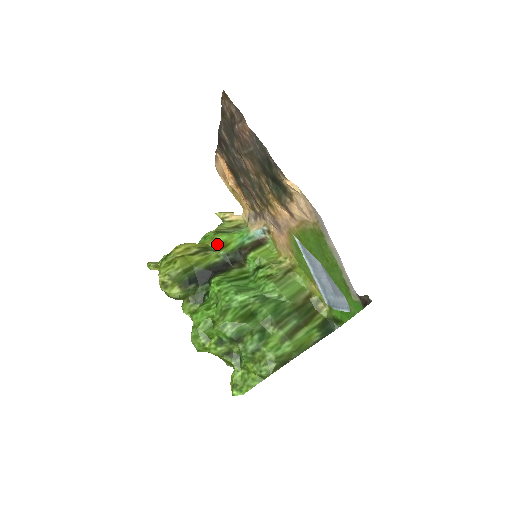
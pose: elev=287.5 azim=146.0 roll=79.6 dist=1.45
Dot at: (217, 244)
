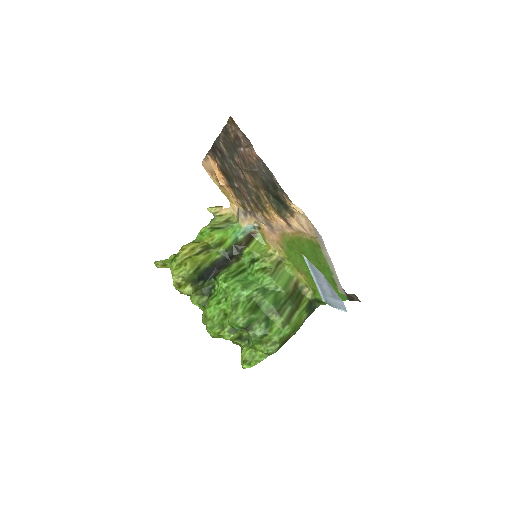
Dot at: (216, 241)
